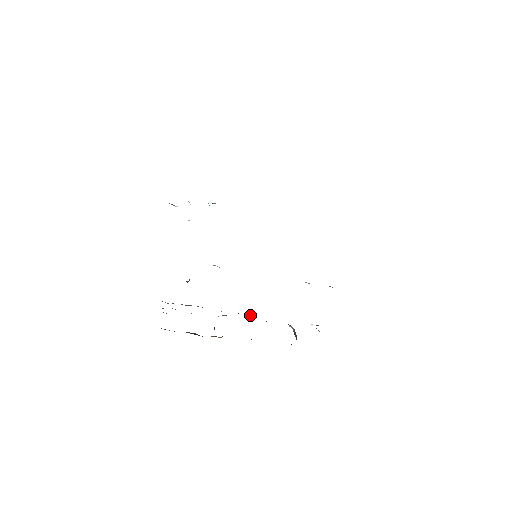
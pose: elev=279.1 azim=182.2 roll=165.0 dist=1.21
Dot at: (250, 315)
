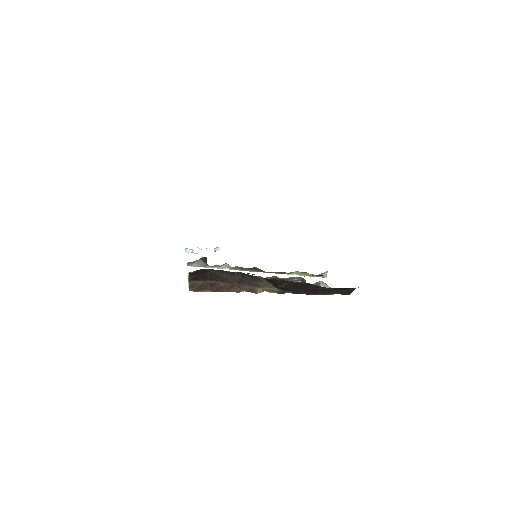
Dot at: occluded
